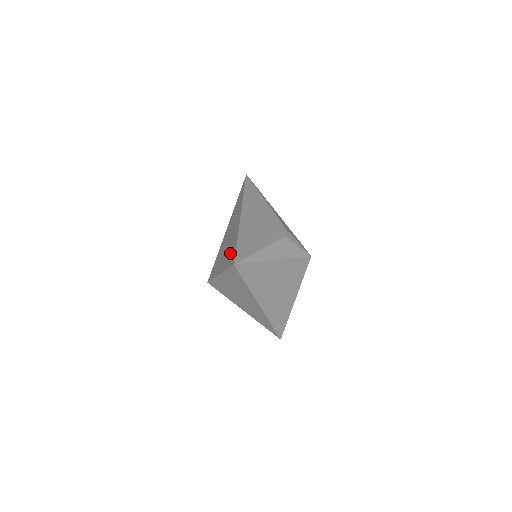
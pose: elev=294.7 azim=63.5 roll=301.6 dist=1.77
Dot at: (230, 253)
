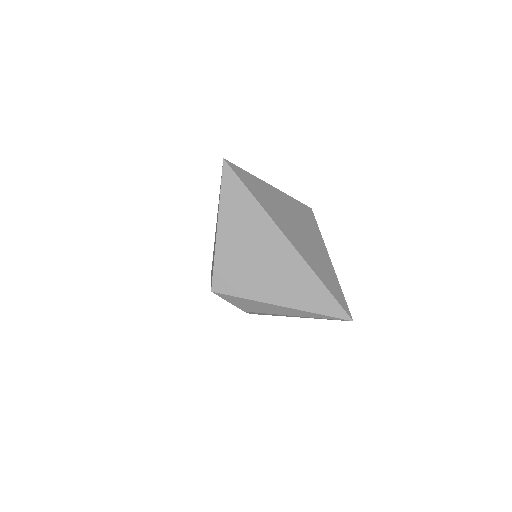
Dot at: occluded
